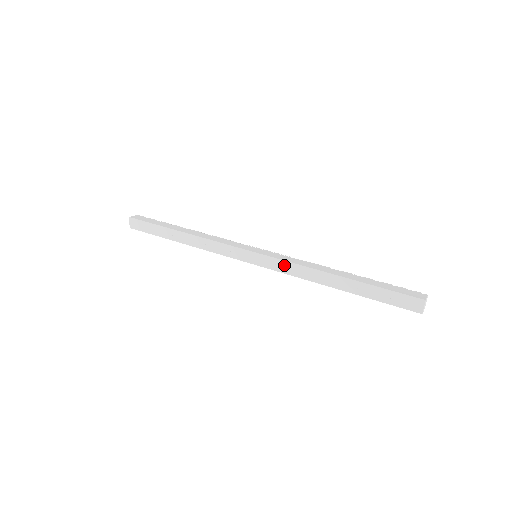
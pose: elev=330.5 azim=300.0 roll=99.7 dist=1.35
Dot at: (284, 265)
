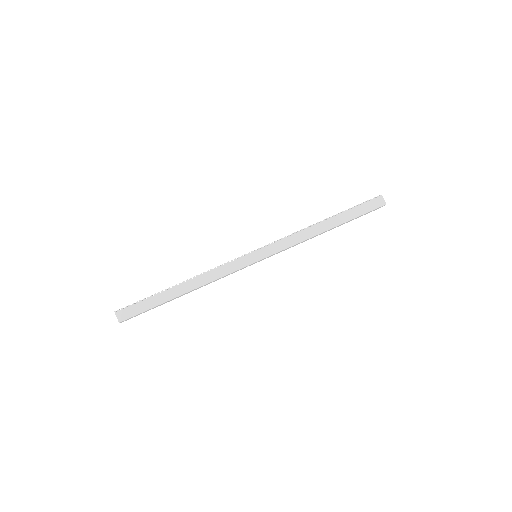
Dot at: occluded
